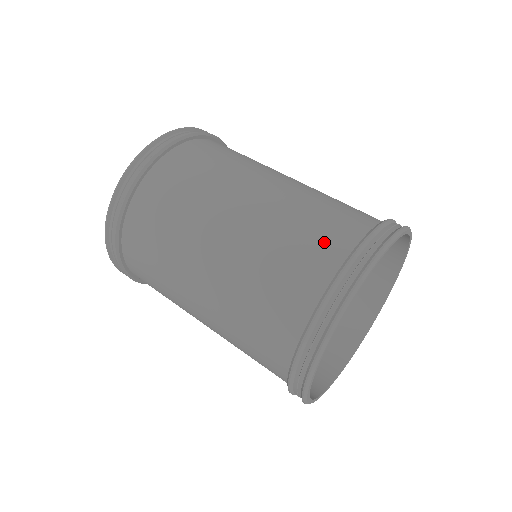
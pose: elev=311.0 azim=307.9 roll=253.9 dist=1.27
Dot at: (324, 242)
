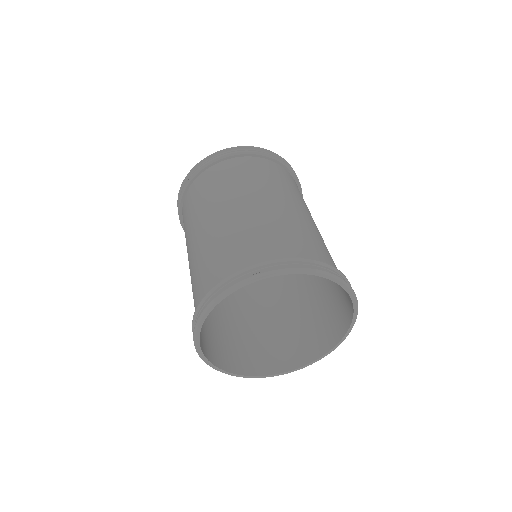
Dot at: (295, 245)
